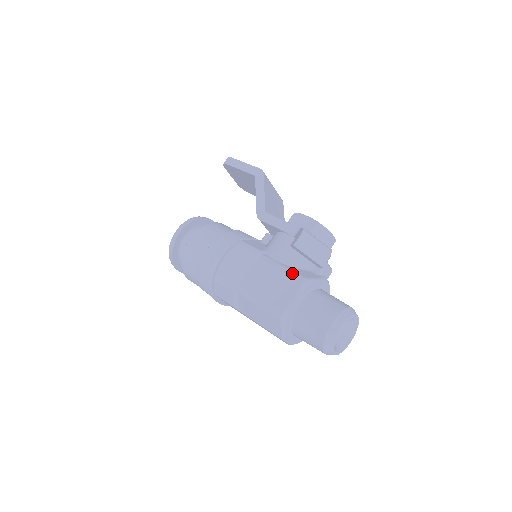
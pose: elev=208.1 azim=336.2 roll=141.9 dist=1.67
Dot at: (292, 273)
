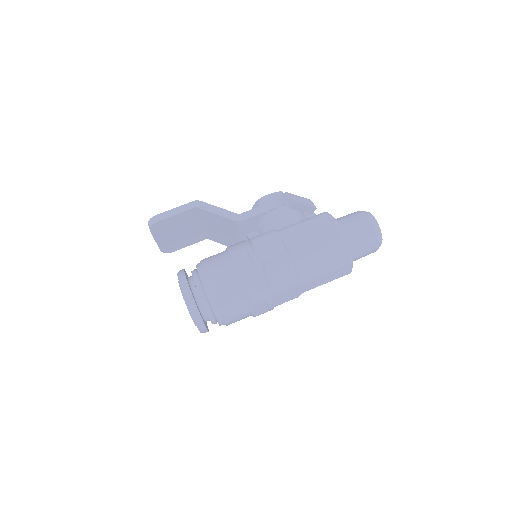
Dot at: (313, 217)
